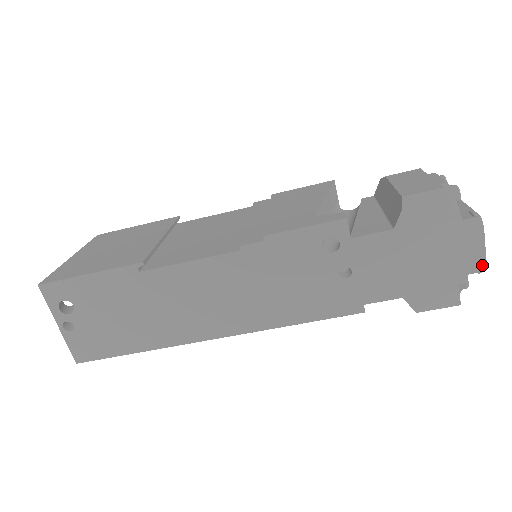
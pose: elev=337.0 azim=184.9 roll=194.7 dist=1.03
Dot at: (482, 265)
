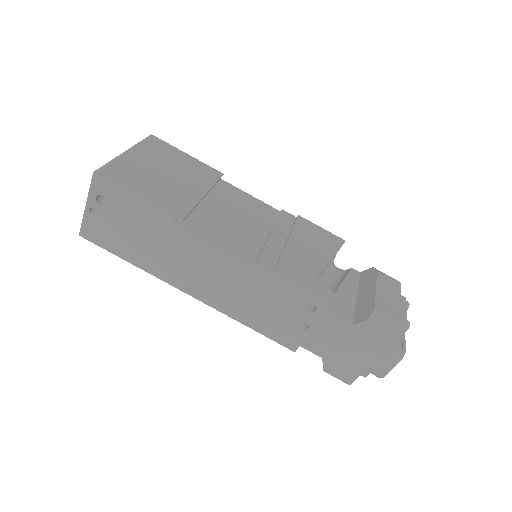
Dot at: (381, 376)
